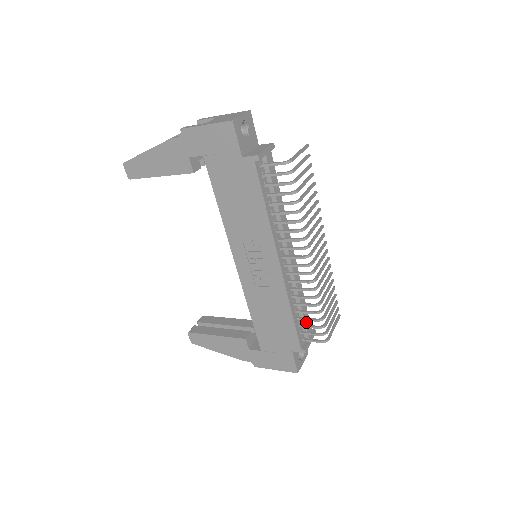
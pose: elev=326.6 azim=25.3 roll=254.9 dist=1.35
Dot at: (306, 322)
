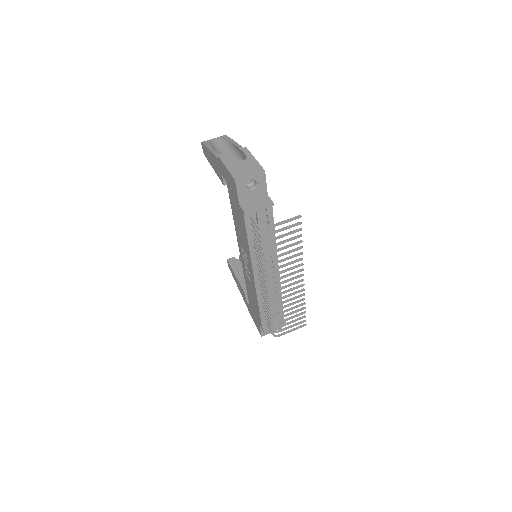
Dot at: occluded
